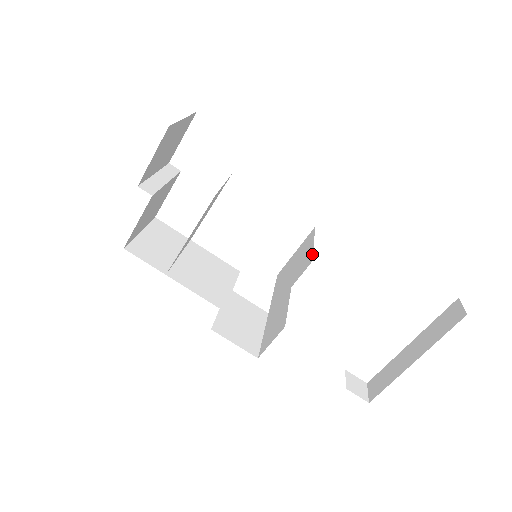
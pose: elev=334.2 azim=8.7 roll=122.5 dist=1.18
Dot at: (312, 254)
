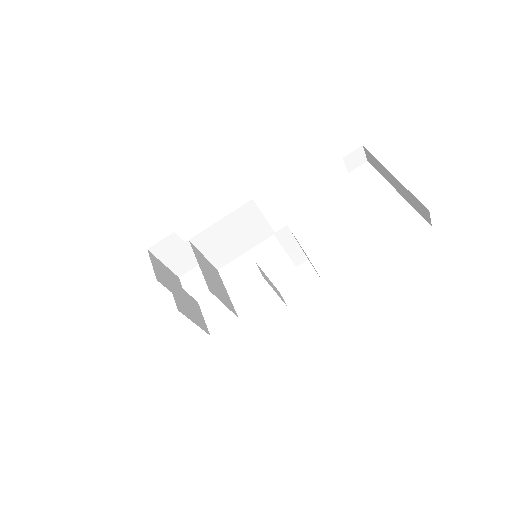
Dot at: (257, 207)
